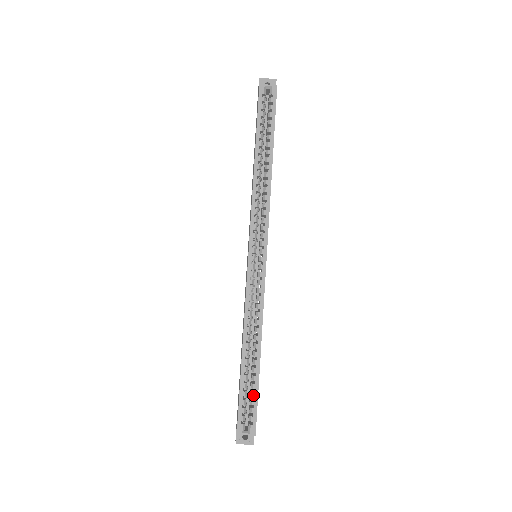
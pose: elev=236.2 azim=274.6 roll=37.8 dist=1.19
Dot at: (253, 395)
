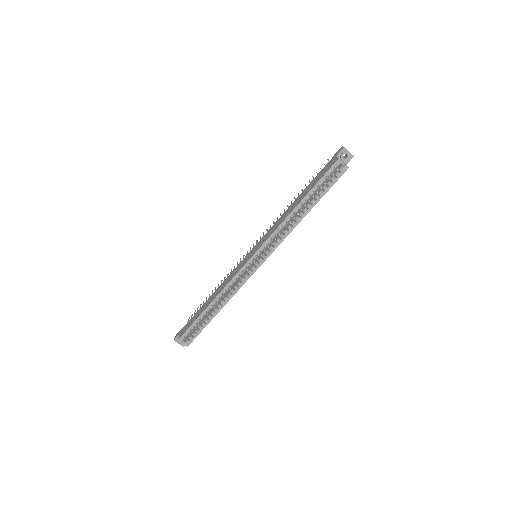
Dot at: (200, 328)
